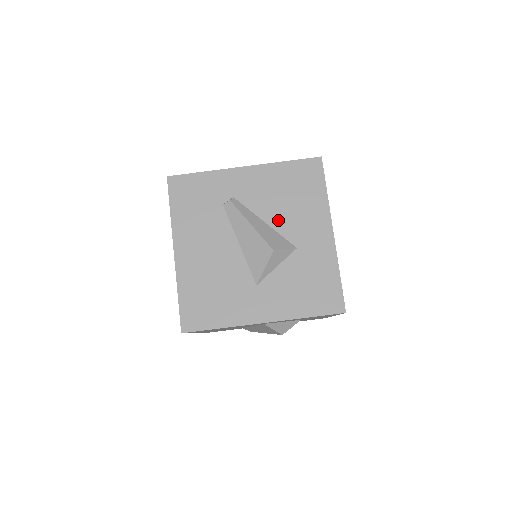
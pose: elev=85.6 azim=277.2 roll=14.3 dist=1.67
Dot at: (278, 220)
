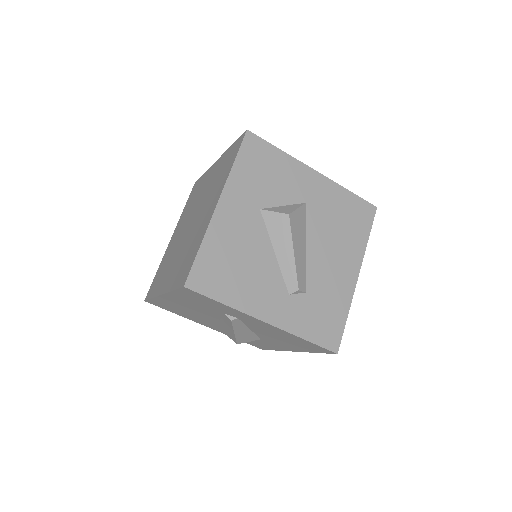
Dot at: (262, 334)
